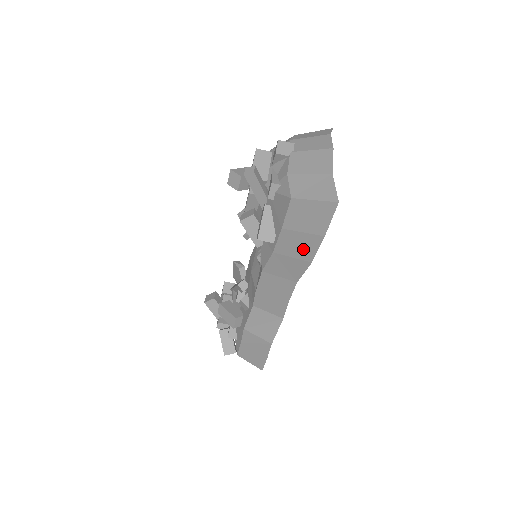
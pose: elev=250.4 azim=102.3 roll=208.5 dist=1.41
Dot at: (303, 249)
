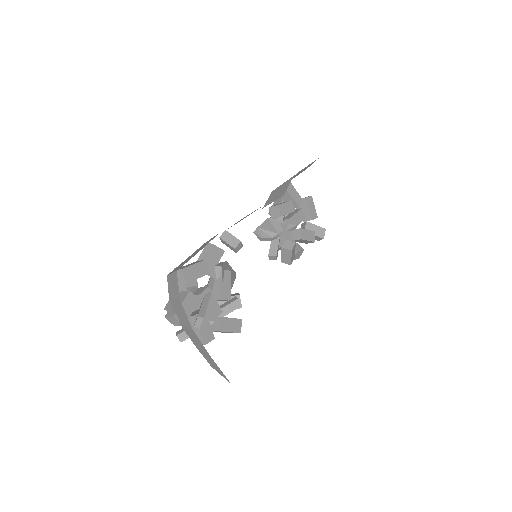
Dot at: occluded
